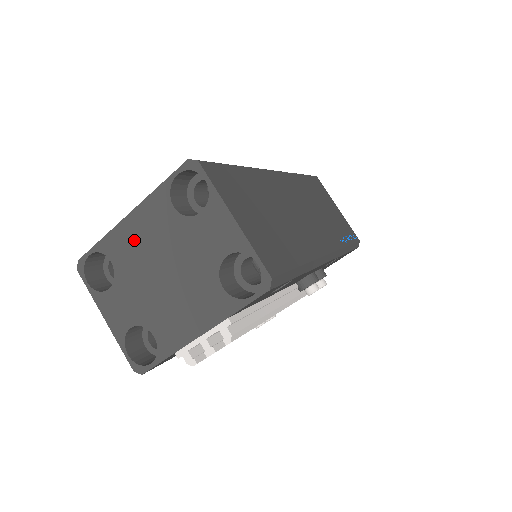
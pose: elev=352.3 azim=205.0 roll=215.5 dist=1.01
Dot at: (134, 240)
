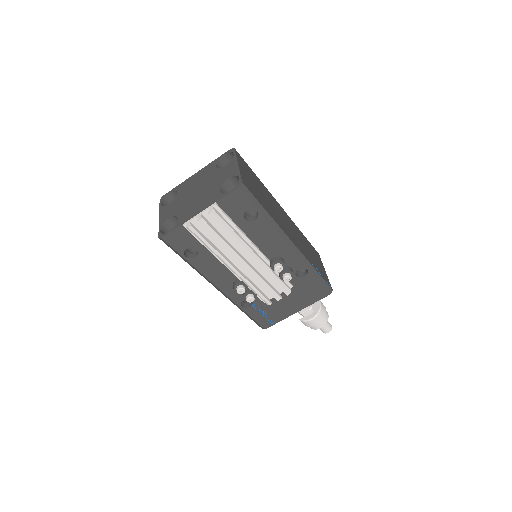
Dot at: (192, 182)
